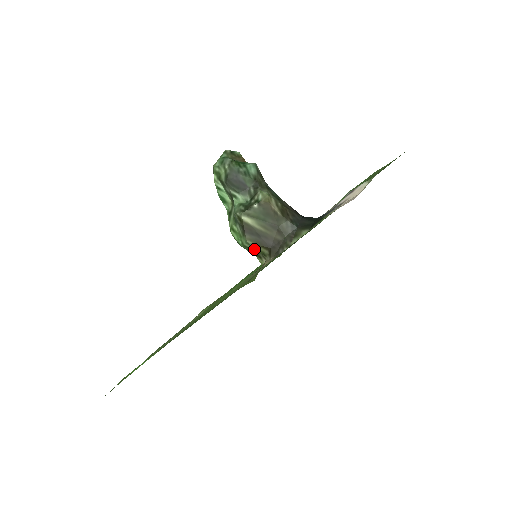
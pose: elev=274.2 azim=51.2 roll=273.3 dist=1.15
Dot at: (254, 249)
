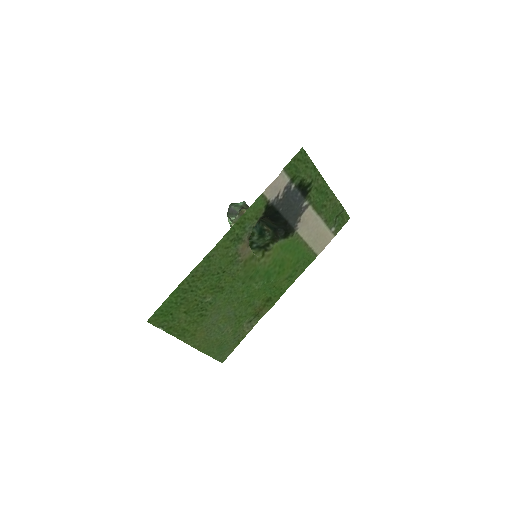
Dot at: occluded
